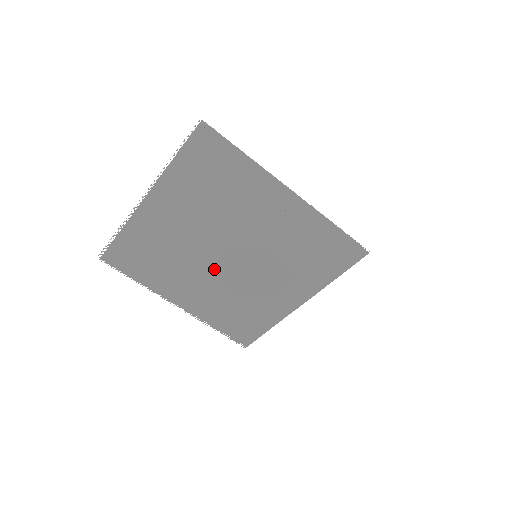
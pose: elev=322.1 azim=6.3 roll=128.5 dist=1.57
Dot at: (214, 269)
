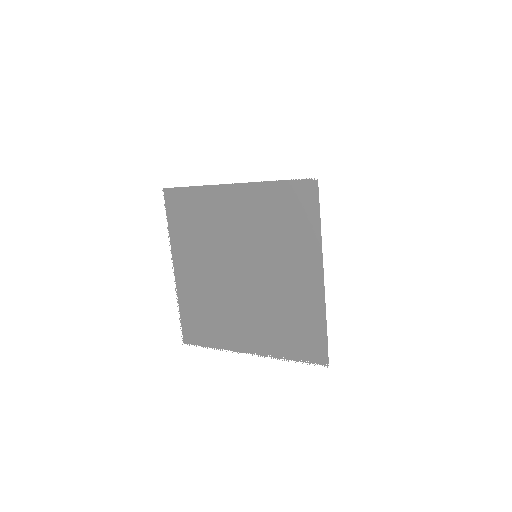
Dot at: (243, 293)
